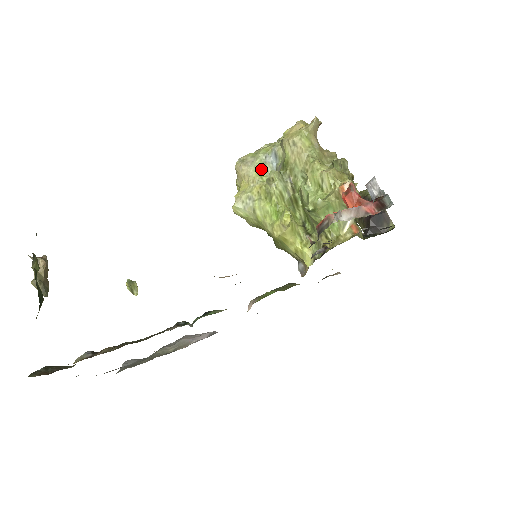
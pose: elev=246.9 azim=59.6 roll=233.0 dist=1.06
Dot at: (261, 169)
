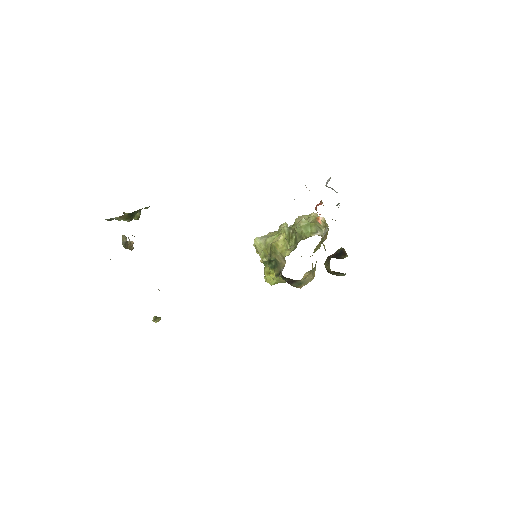
Dot at: occluded
